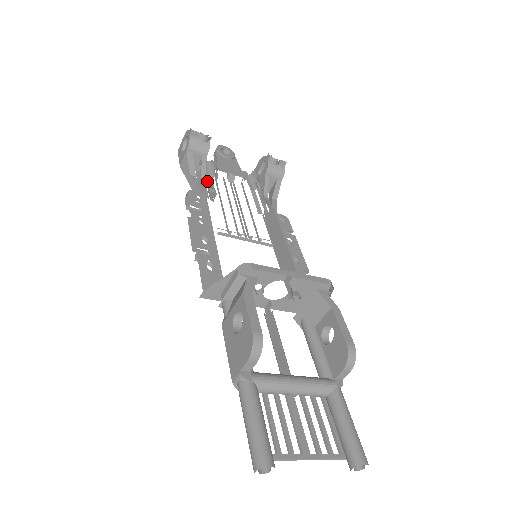
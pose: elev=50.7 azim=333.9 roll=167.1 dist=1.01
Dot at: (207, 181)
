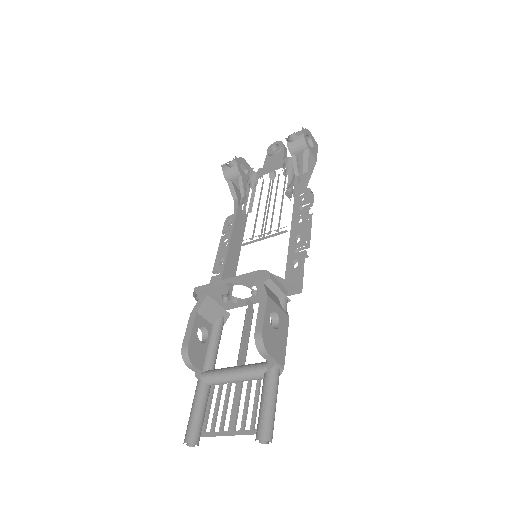
Dot at: (244, 198)
